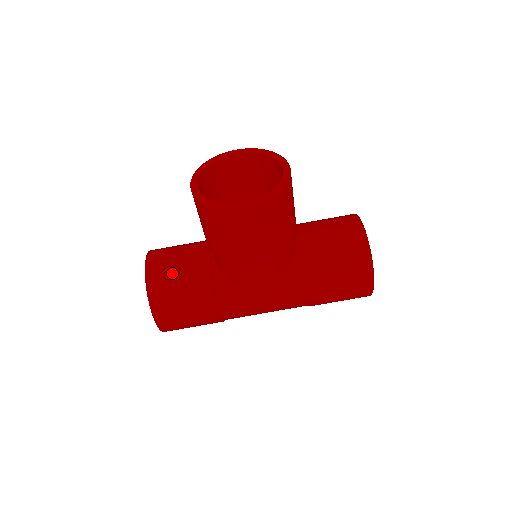
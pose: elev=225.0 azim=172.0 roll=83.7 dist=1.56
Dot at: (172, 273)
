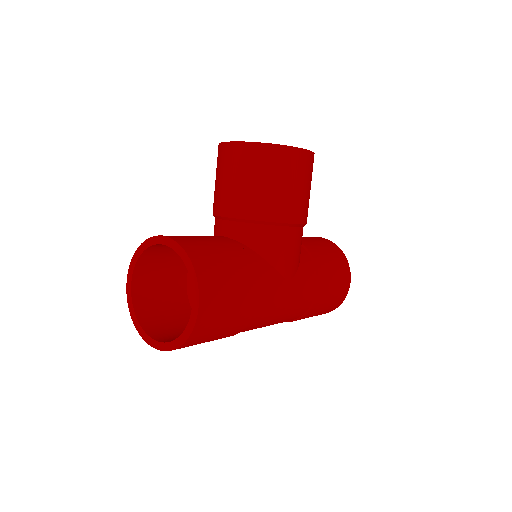
Dot at: (206, 244)
